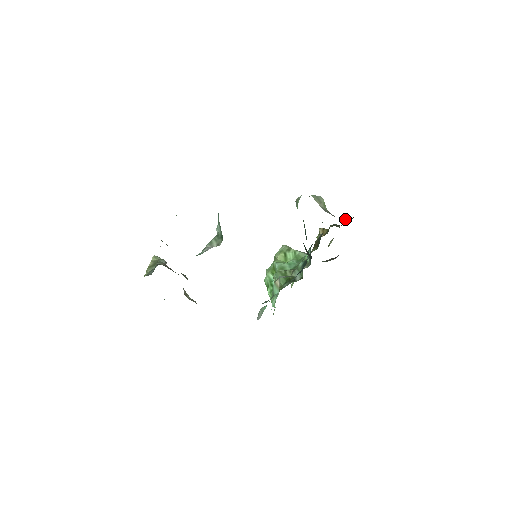
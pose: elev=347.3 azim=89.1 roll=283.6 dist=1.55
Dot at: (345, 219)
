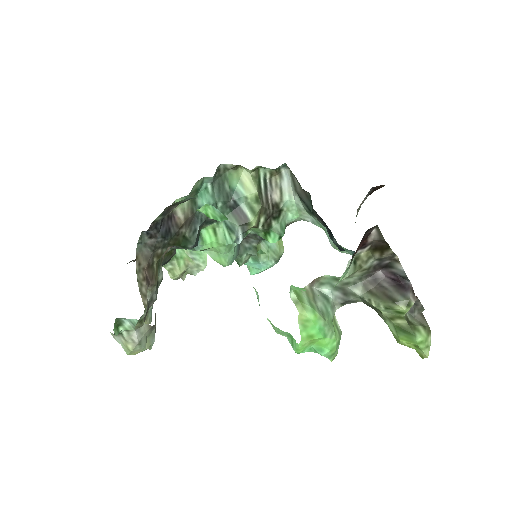
Dot at: occluded
